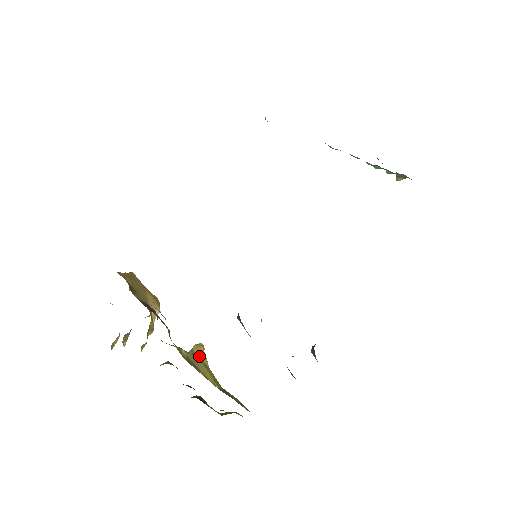
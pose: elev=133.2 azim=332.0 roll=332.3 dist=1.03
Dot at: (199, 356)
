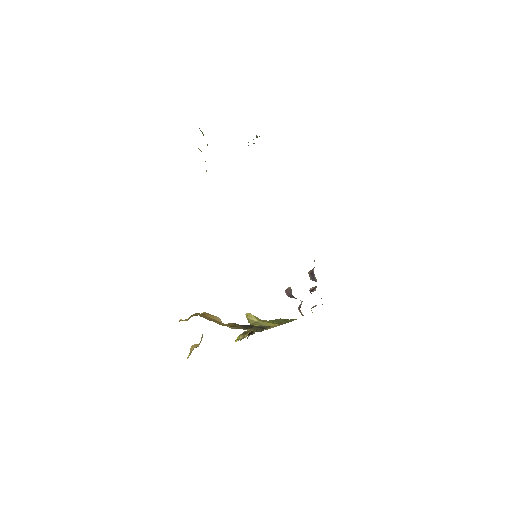
Dot at: (258, 320)
